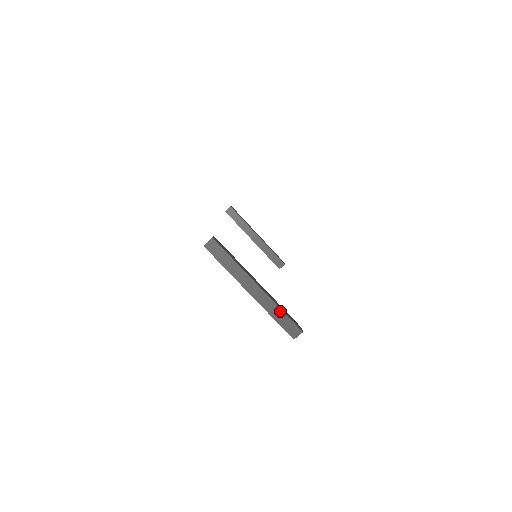
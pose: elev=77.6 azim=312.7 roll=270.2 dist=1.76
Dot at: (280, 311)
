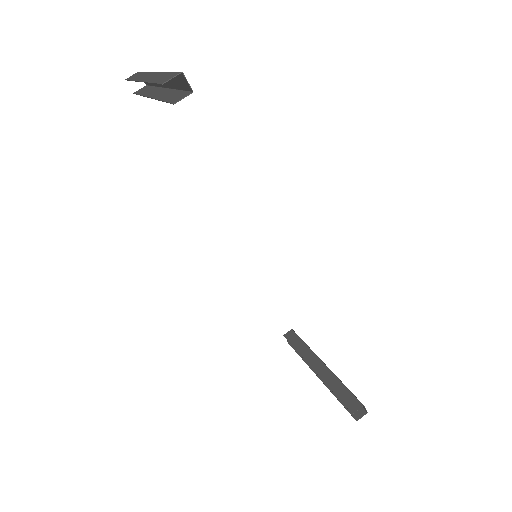
Dot at: (165, 74)
